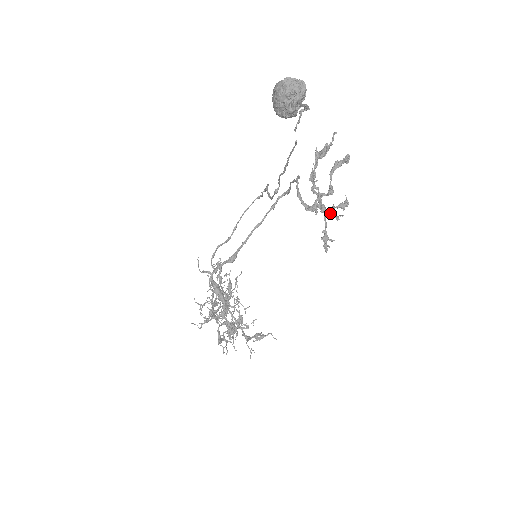
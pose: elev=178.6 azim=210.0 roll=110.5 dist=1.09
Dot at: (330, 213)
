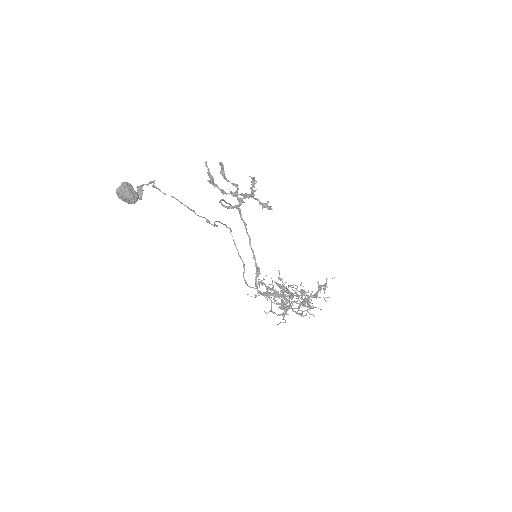
Dot at: (251, 193)
